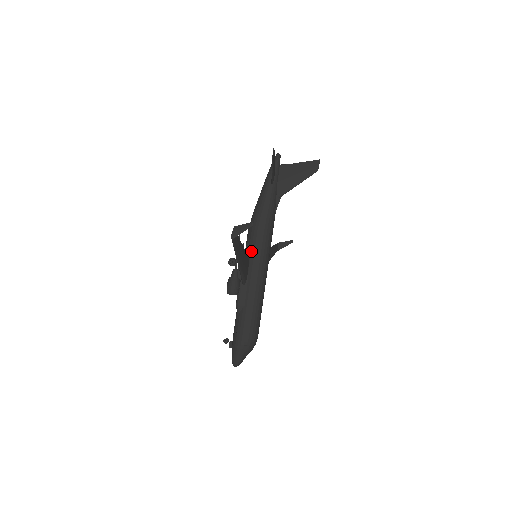
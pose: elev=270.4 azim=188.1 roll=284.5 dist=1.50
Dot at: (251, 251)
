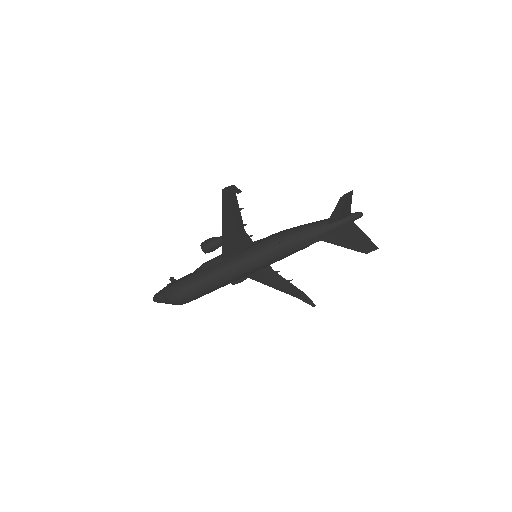
Dot at: (254, 245)
